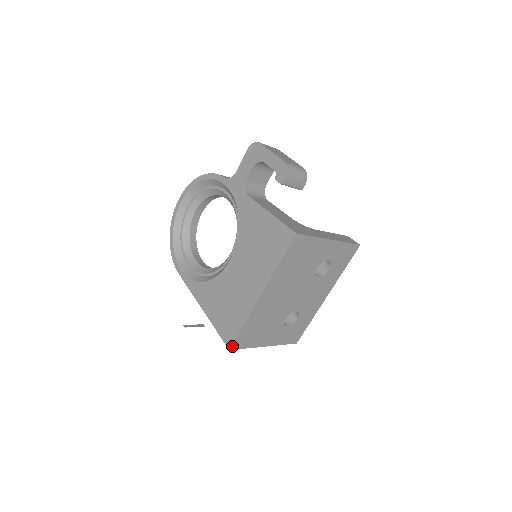
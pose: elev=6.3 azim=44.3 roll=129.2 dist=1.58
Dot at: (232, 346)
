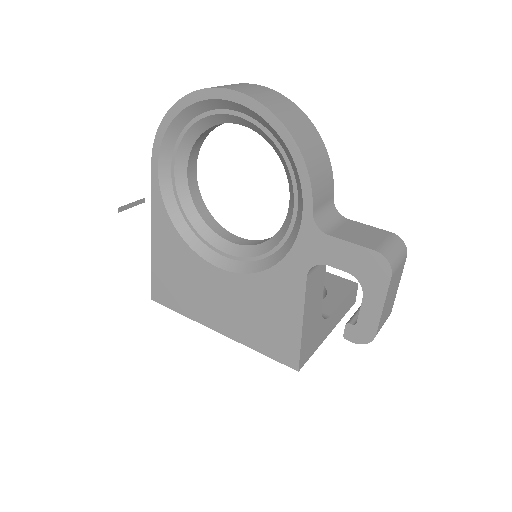
Dot at: (157, 301)
